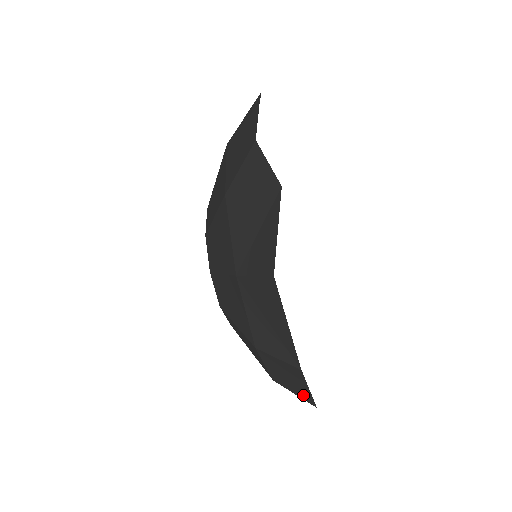
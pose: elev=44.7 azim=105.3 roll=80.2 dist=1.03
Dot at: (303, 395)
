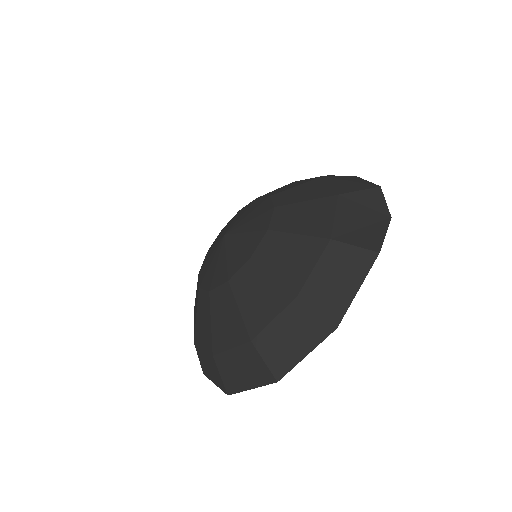
Dot at: (280, 363)
